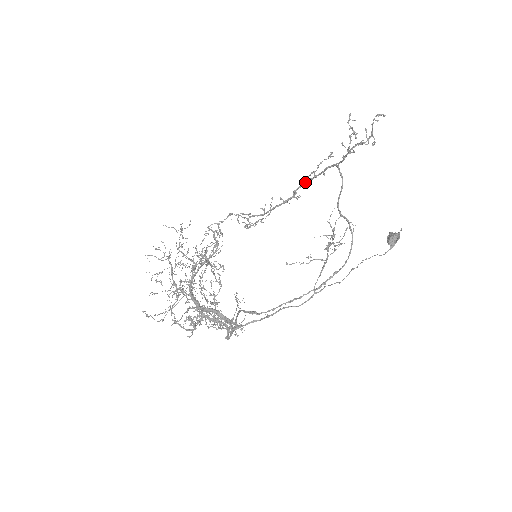
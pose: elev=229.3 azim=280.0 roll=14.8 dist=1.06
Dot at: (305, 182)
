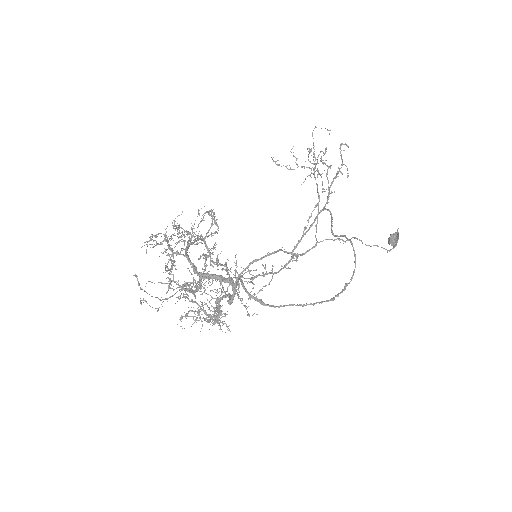
Dot at: (300, 240)
